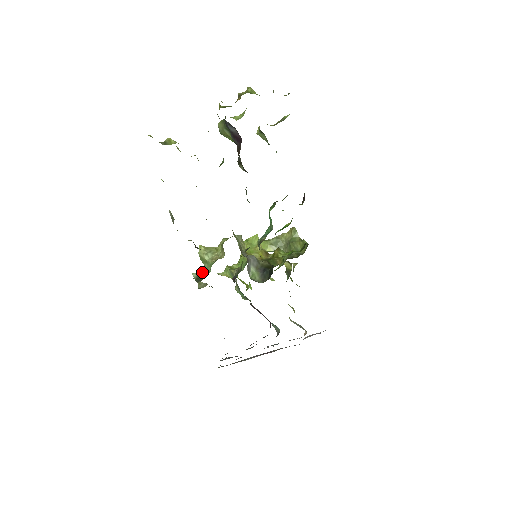
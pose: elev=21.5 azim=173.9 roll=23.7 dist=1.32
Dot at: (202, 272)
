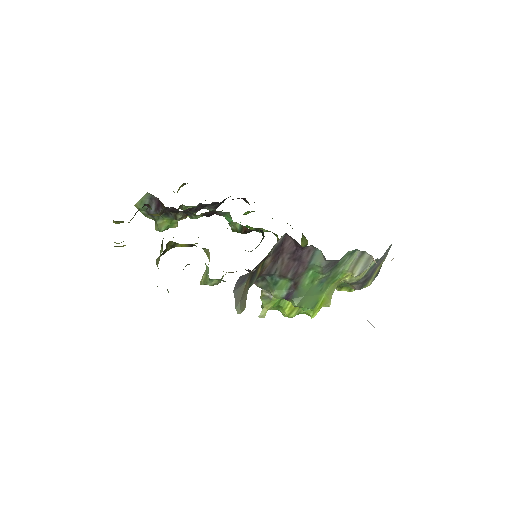
Dot at: occluded
